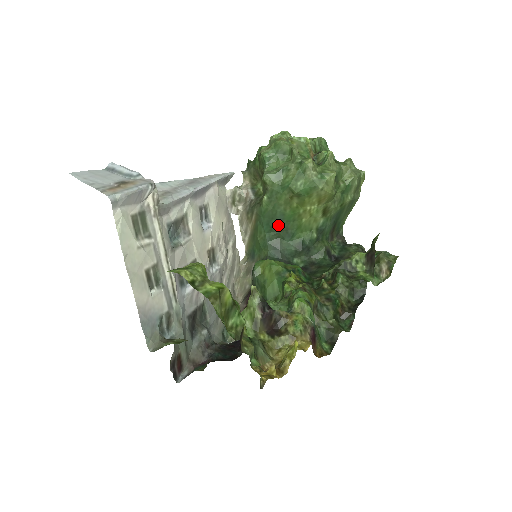
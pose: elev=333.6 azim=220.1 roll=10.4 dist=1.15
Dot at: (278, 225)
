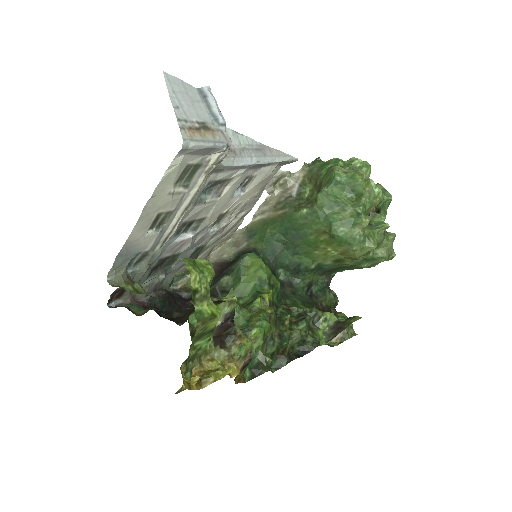
Dot at: (294, 237)
